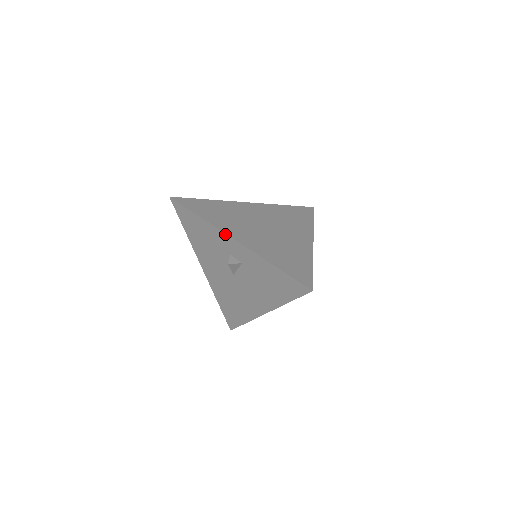
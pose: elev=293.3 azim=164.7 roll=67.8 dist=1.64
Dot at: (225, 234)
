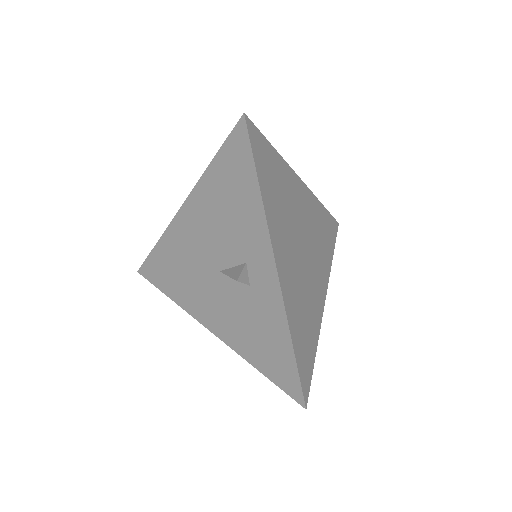
Dot at: (271, 249)
